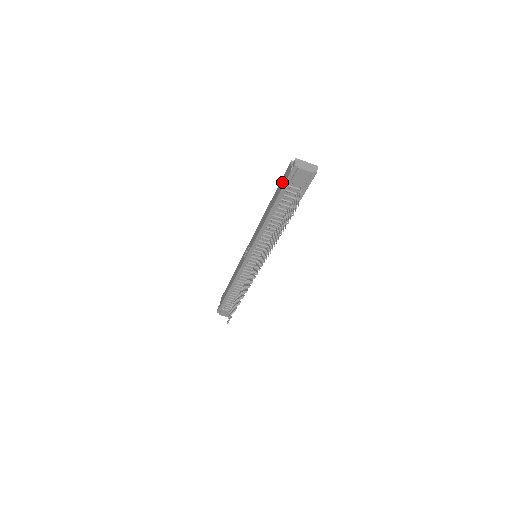
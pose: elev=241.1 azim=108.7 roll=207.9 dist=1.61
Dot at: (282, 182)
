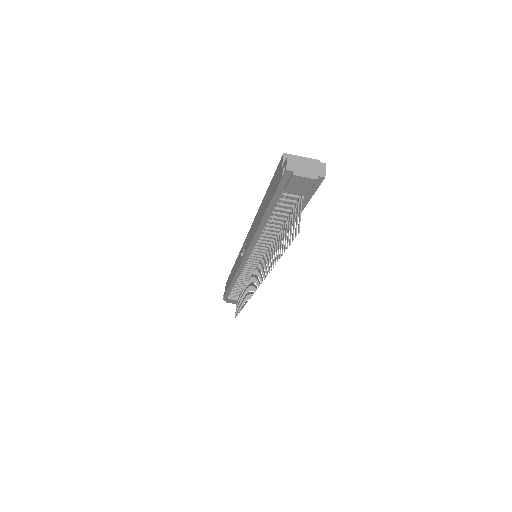
Dot at: (273, 184)
